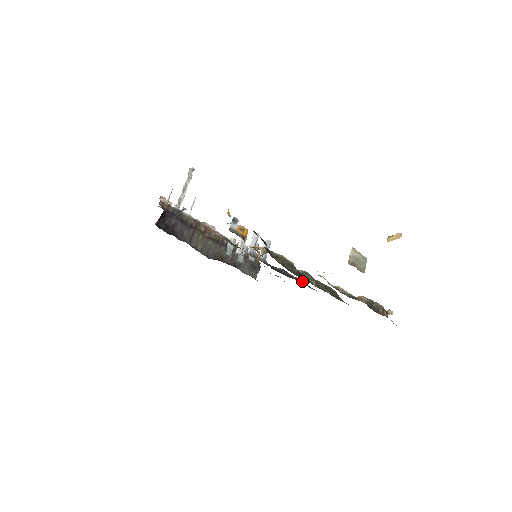
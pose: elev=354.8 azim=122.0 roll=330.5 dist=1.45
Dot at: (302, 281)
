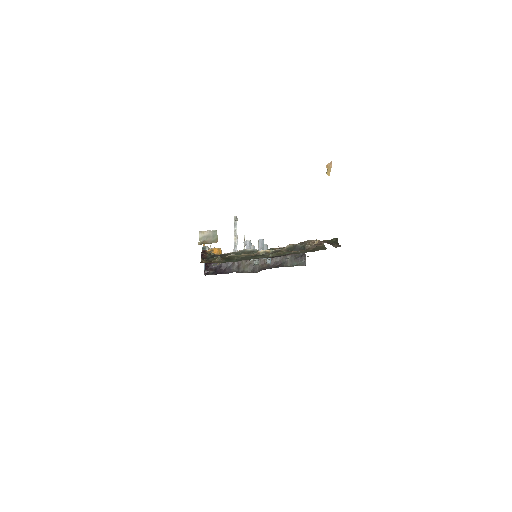
Dot at: occluded
